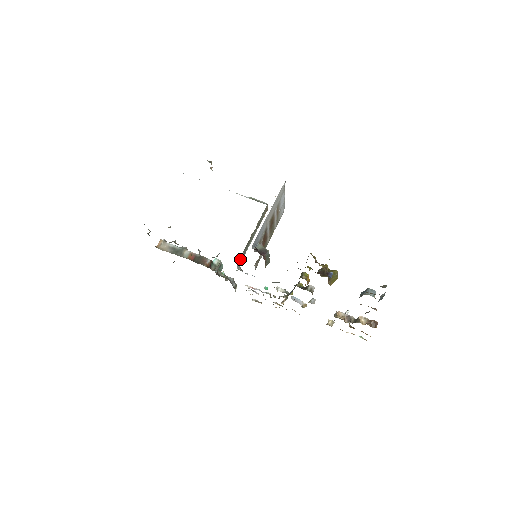
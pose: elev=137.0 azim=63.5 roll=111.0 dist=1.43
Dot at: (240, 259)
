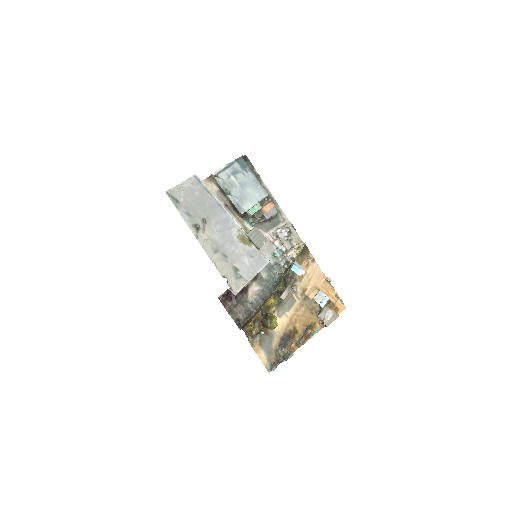
Dot at: occluded
